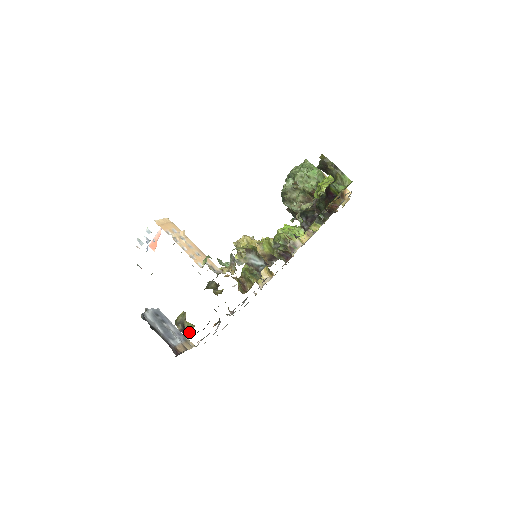
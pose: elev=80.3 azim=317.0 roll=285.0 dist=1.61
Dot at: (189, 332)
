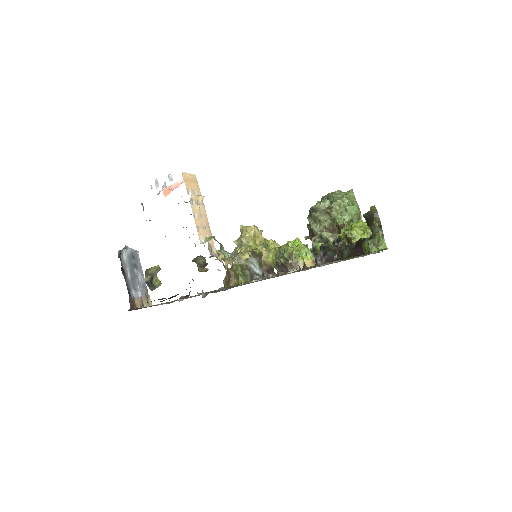
Dot at: (154, 287)
